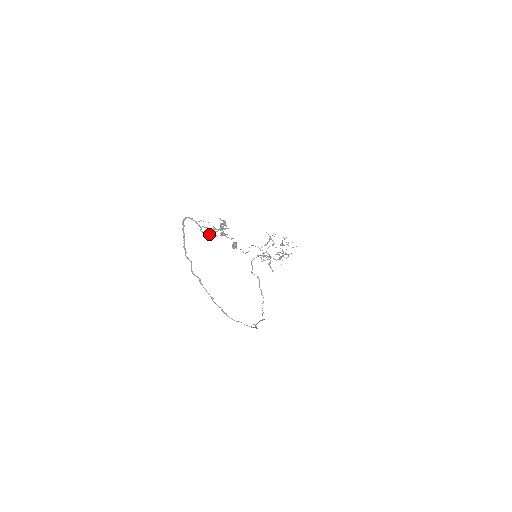
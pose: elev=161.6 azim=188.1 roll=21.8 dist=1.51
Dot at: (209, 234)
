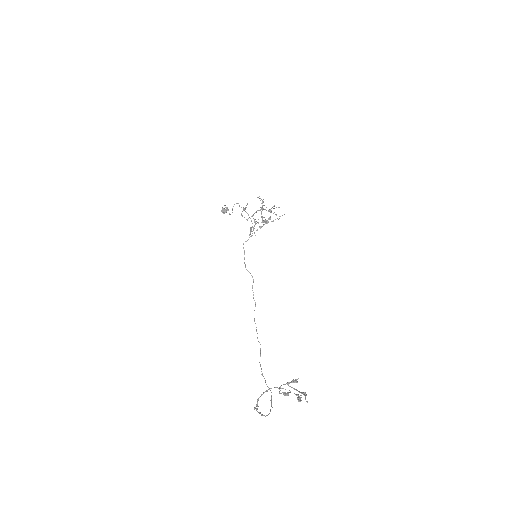
Dot at: (285, 394)
